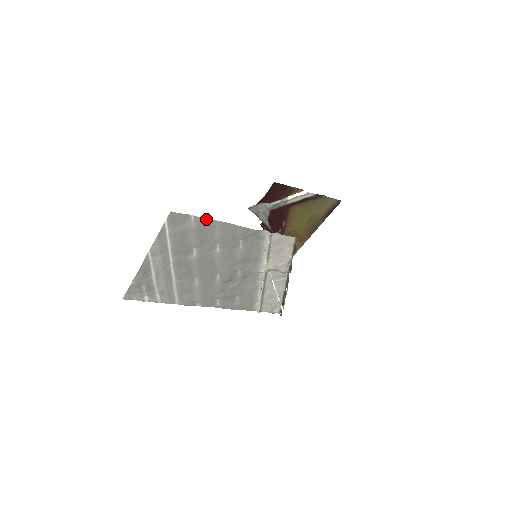
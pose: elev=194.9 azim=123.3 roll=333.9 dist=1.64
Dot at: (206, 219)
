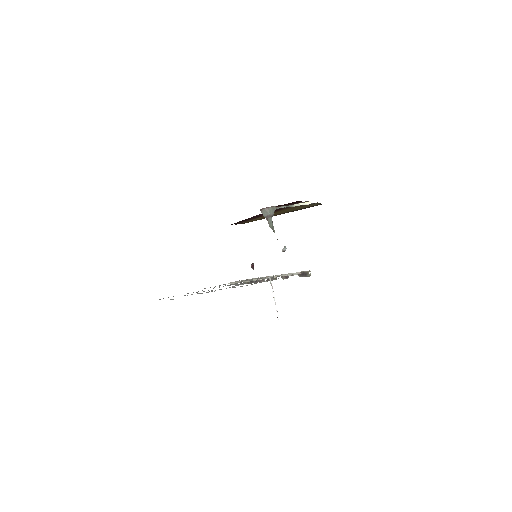
Dot at: occluded
